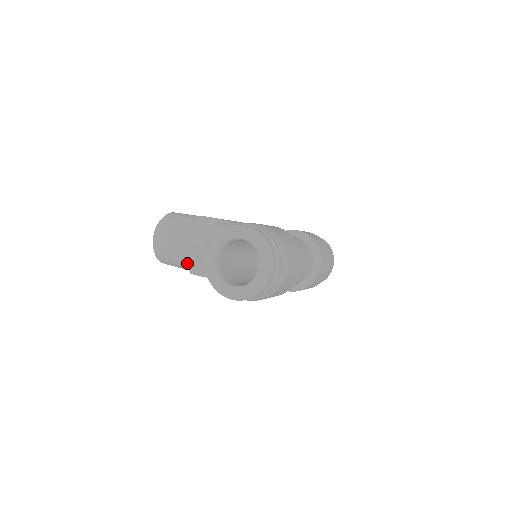
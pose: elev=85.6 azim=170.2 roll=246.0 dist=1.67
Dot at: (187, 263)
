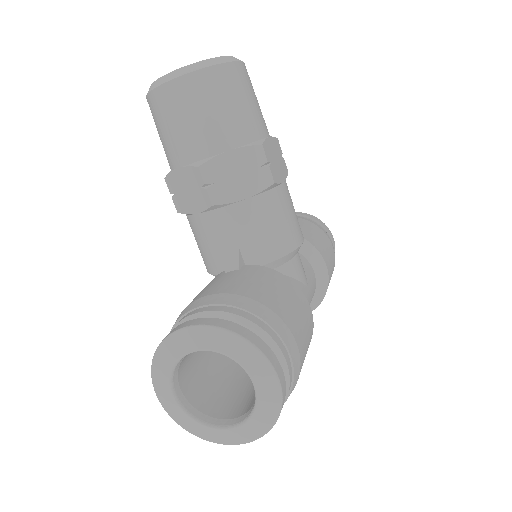
Dot at: (174, 170)
